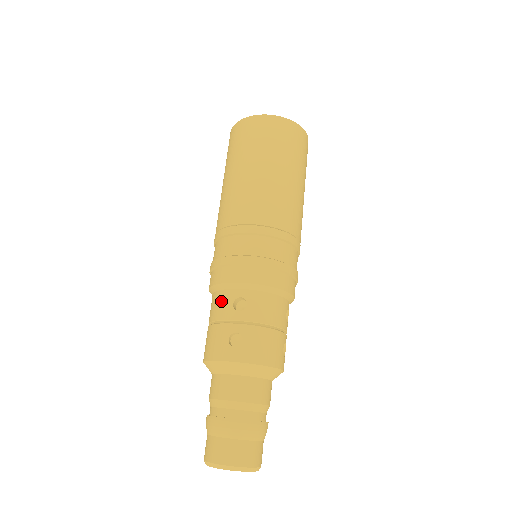
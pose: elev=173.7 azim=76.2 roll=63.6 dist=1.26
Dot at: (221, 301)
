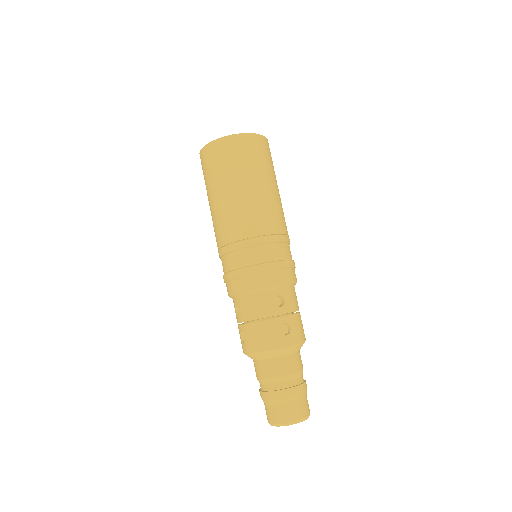
Dot at: occluded
